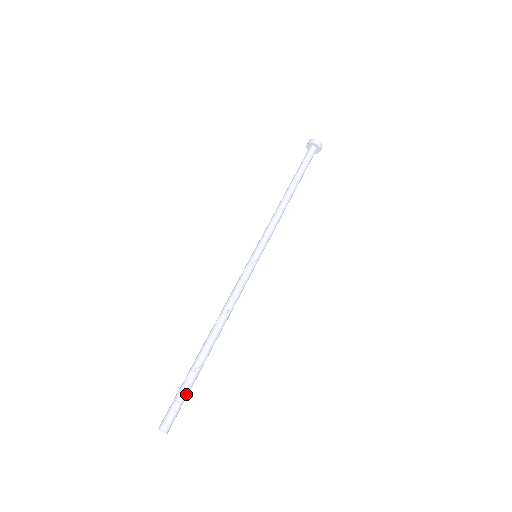
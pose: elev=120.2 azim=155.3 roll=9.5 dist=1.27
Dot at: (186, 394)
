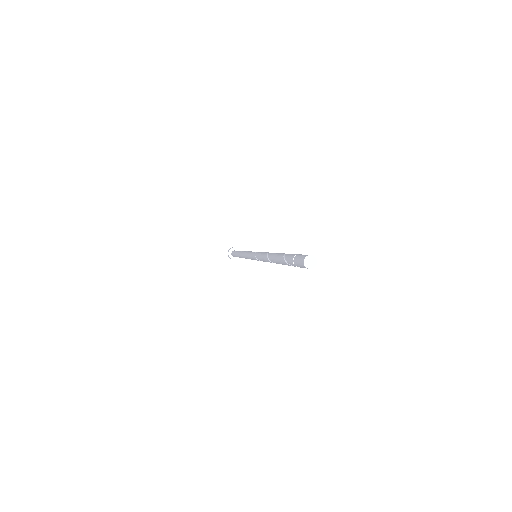
Dot at: occluded
